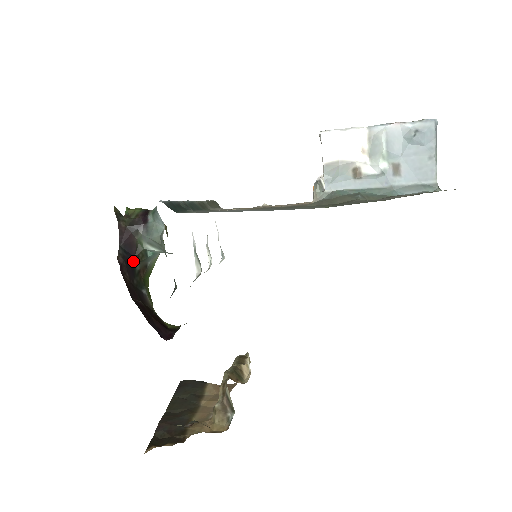
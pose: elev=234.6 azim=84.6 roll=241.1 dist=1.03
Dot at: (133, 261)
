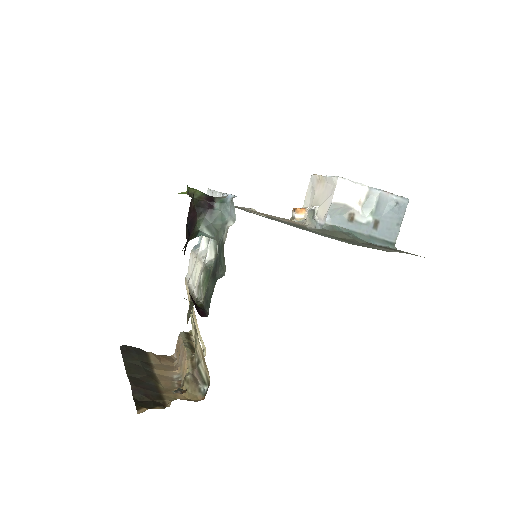
Dot at: (189, 238)
